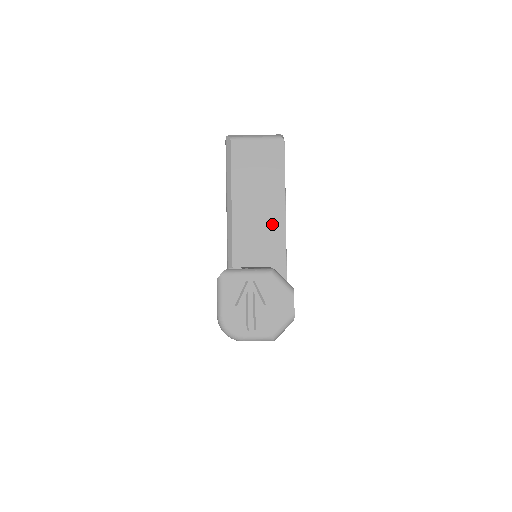
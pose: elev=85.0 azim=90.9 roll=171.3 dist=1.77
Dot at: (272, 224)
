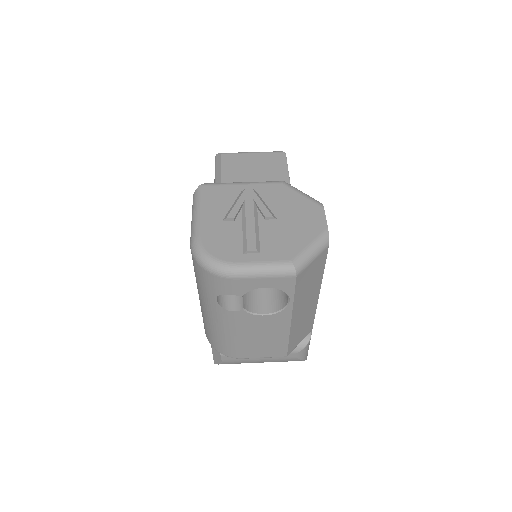
Dot at: occluded
